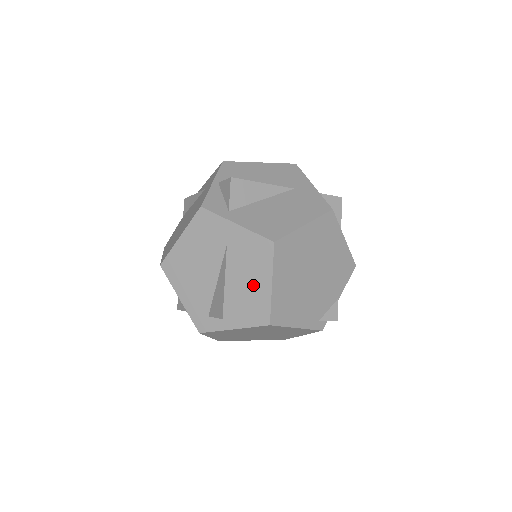
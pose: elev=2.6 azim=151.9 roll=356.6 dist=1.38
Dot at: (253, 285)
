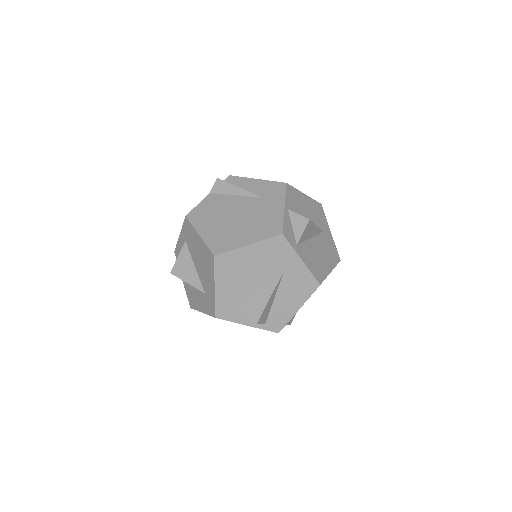
Dot at: (285, 304)
